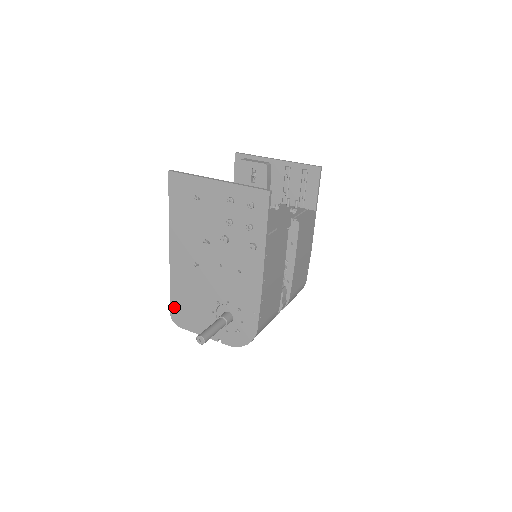
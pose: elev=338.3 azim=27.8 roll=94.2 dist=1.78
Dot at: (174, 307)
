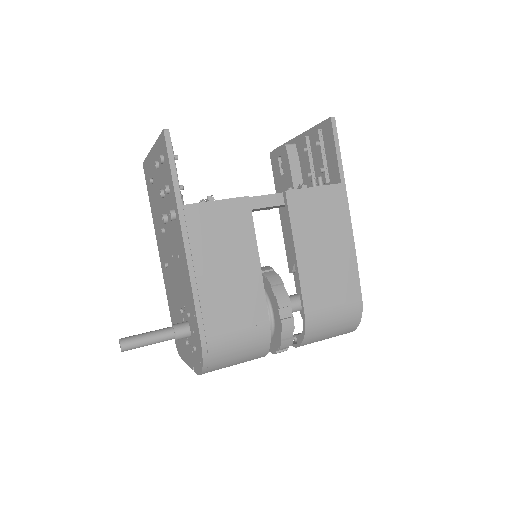
Dot at: occluded
